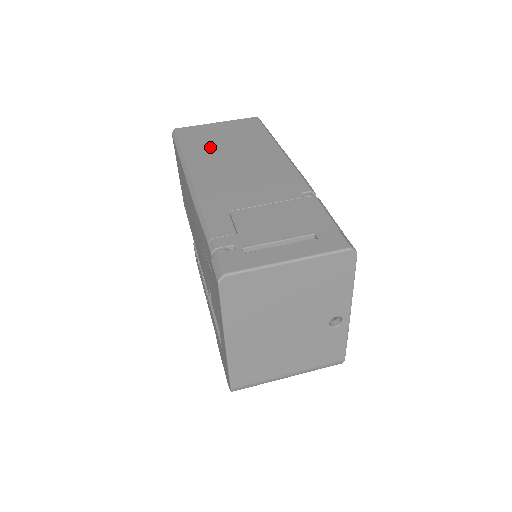
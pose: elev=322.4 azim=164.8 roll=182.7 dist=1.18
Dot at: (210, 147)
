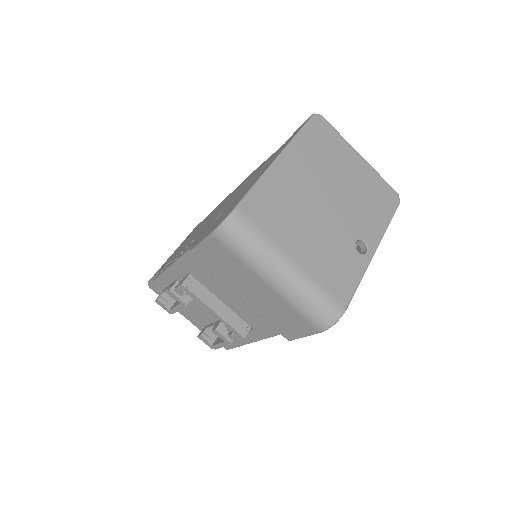
Dot at: occluded
